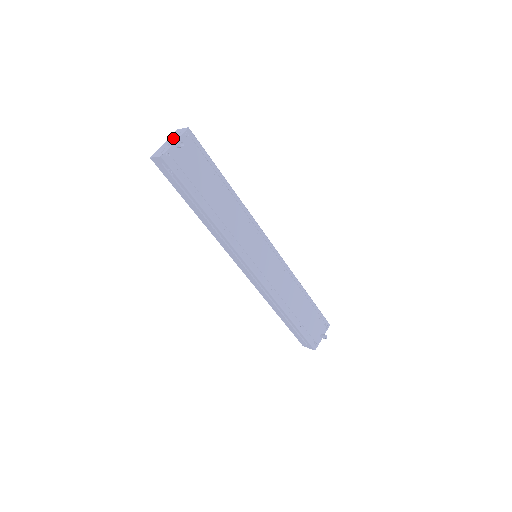
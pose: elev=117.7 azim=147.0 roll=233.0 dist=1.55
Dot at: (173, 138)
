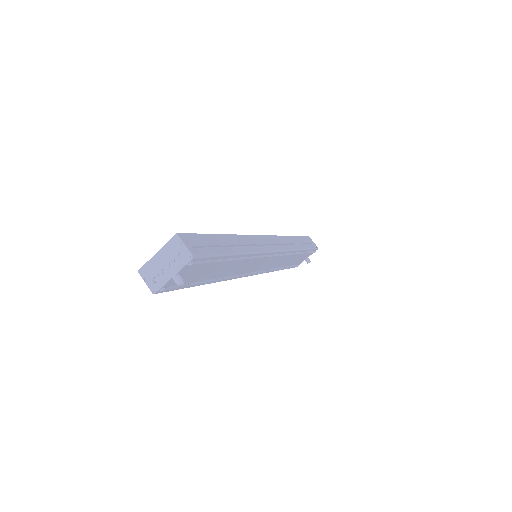
Dot at: (170, 259)
